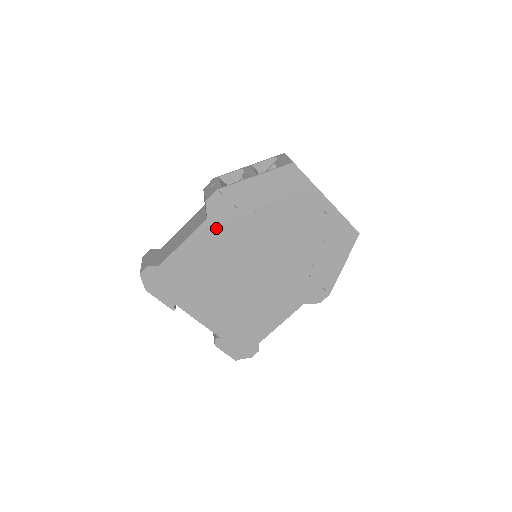
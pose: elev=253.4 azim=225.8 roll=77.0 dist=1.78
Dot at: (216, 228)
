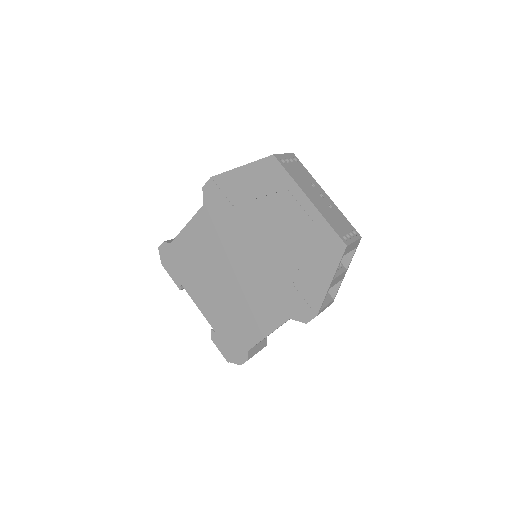
Dot at: (210, 215)
